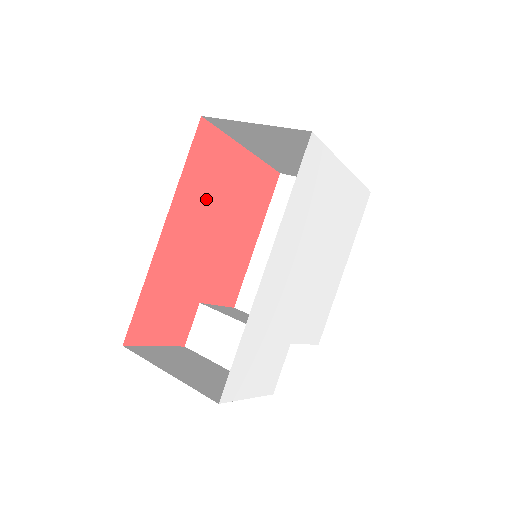
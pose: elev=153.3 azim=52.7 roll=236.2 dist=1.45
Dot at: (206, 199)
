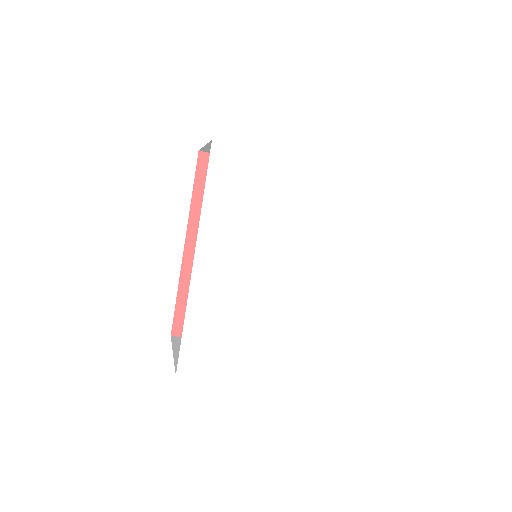
Dot at: occluded
